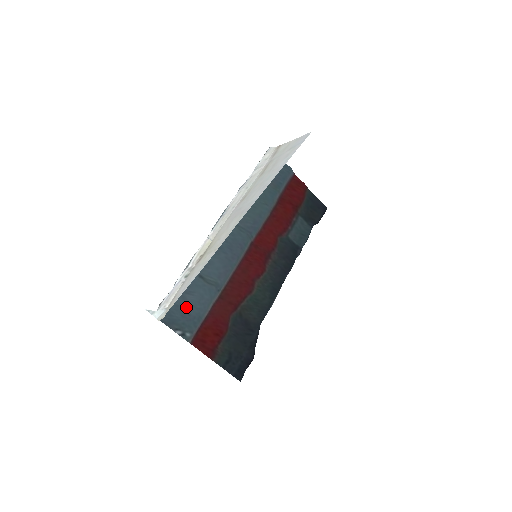
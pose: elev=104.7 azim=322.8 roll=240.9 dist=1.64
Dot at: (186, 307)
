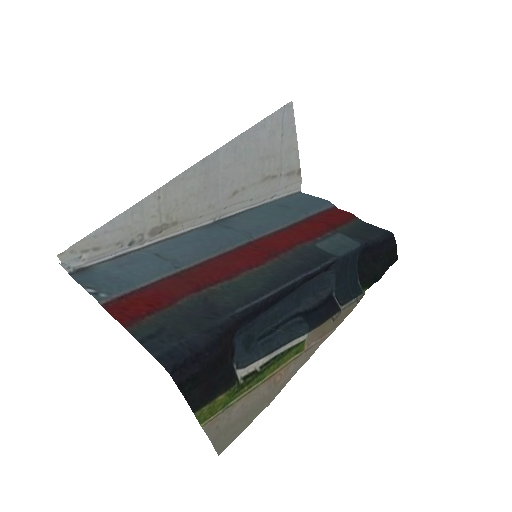
Dot at: (118, 272)
